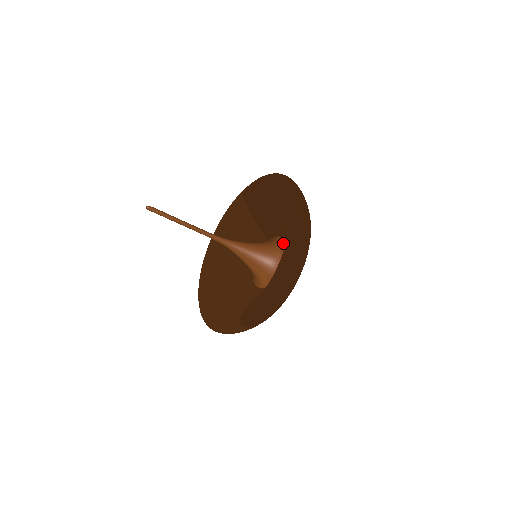
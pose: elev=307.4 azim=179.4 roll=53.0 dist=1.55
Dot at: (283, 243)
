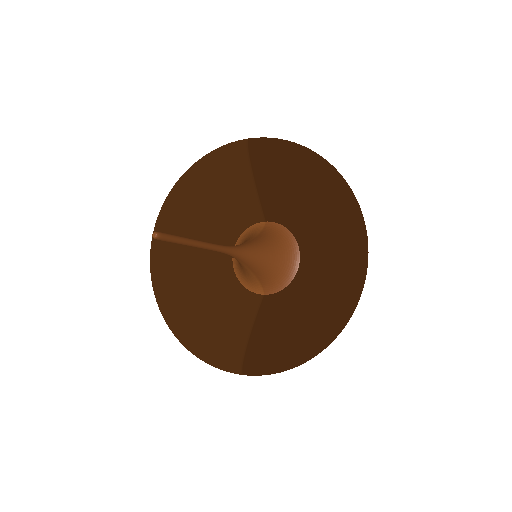
Dot at: (295, 247)
